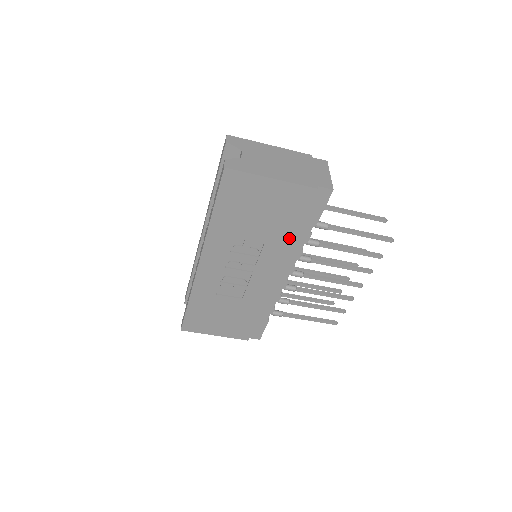
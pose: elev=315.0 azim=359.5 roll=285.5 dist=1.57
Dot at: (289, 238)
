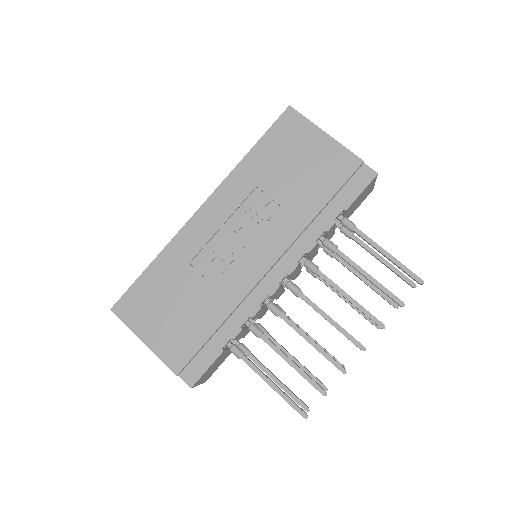
Dot at: (311, 213)
